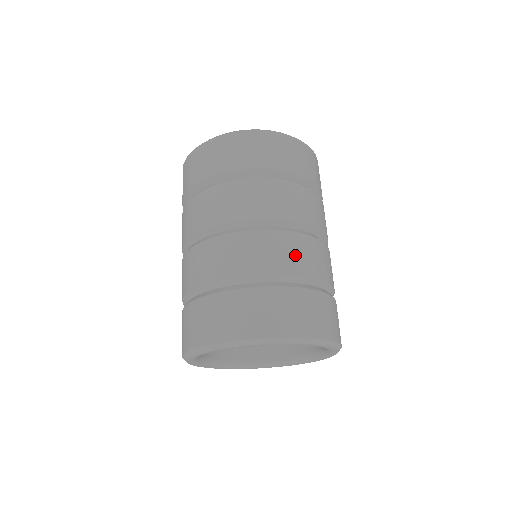
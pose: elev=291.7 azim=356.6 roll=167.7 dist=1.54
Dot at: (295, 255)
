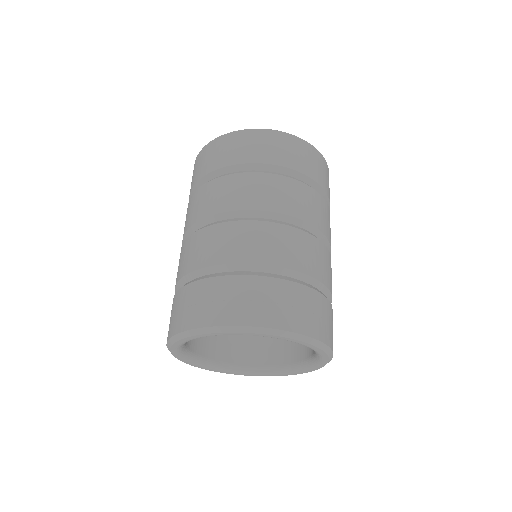
Dot at: (331, 277)
